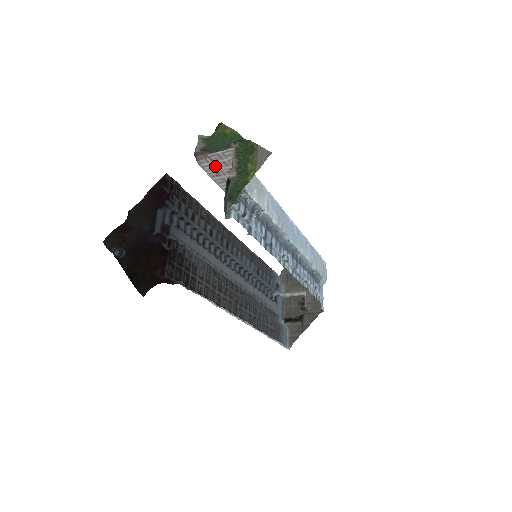
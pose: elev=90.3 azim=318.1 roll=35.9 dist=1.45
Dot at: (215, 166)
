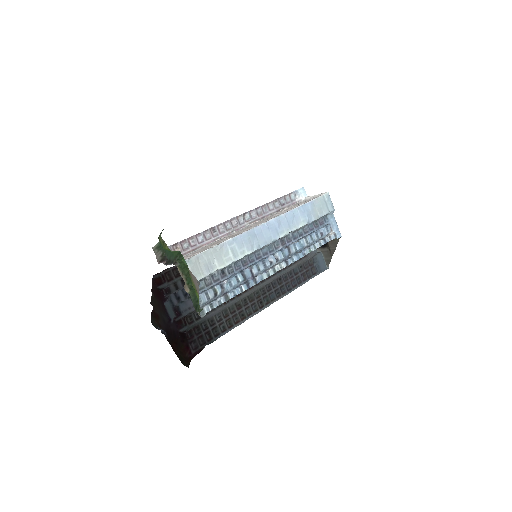
Dot at: occluded
